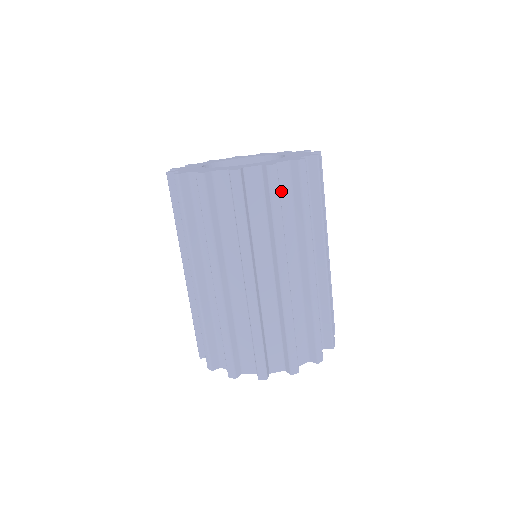
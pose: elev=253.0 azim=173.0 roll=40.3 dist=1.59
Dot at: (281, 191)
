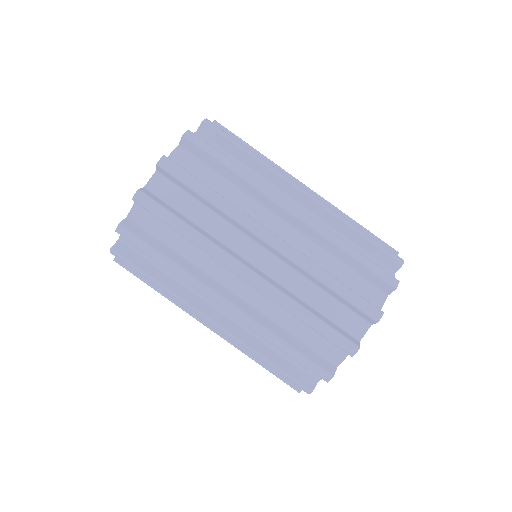
Dot at: (156, 232)
